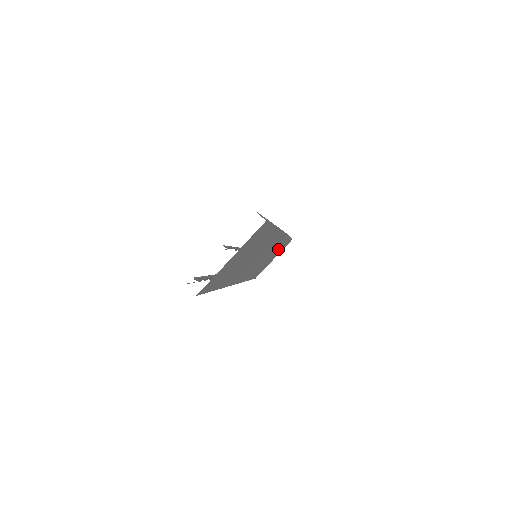
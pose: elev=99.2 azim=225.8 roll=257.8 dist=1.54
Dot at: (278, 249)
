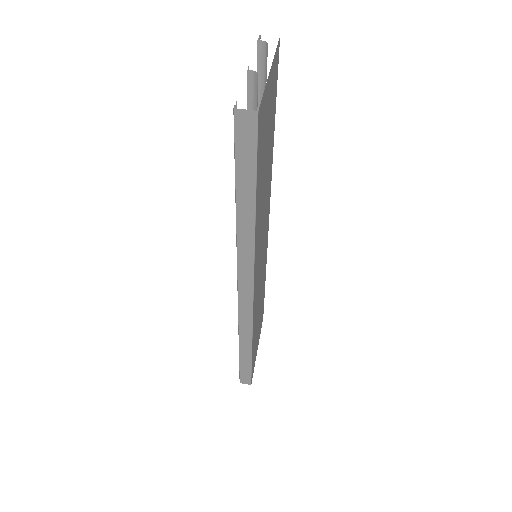
Dot at: (261, 307)
